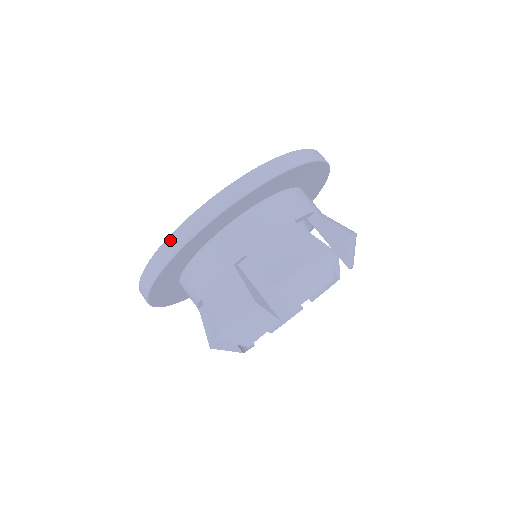
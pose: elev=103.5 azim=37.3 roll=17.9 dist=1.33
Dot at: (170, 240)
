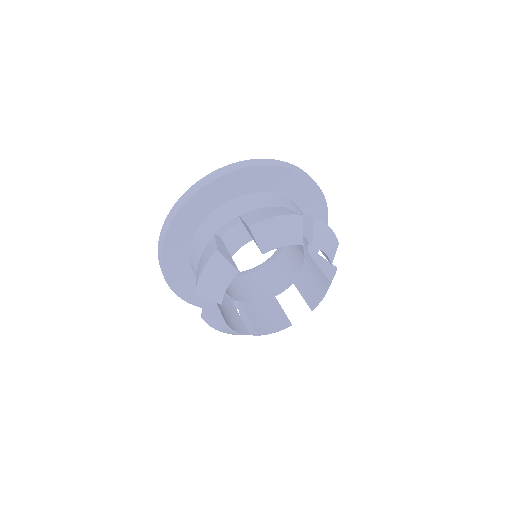
Dot at: (266, 159)
